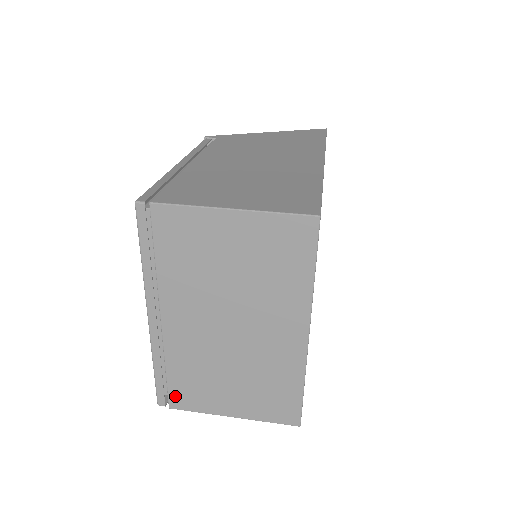
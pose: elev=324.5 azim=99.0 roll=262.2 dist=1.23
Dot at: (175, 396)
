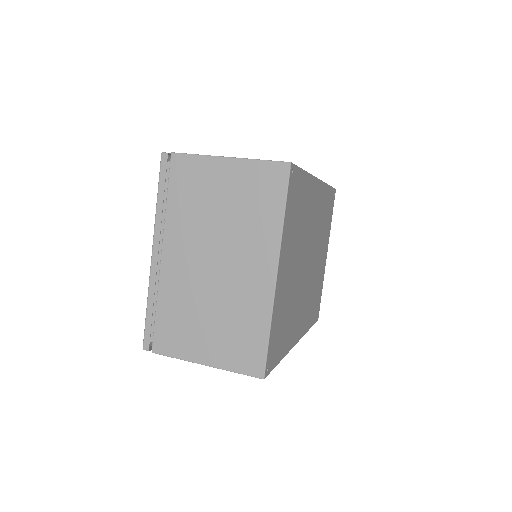
Dot at: (159, 338)
